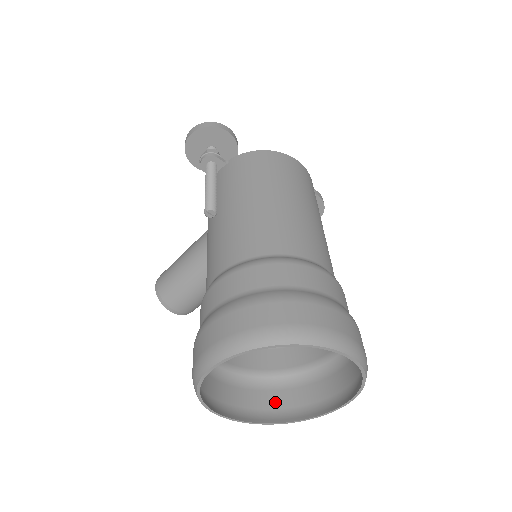
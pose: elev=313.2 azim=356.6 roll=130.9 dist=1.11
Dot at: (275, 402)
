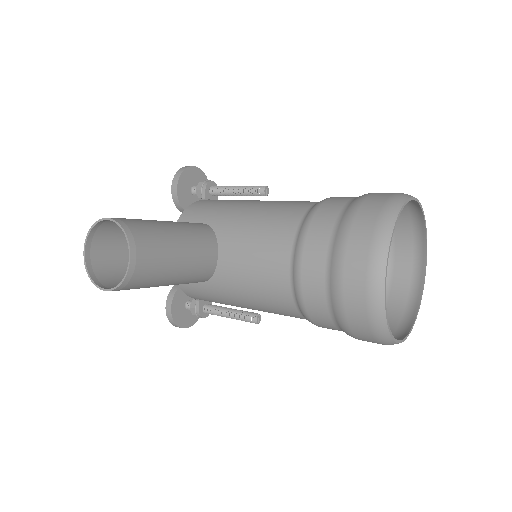
Dot at: (362, 322)
